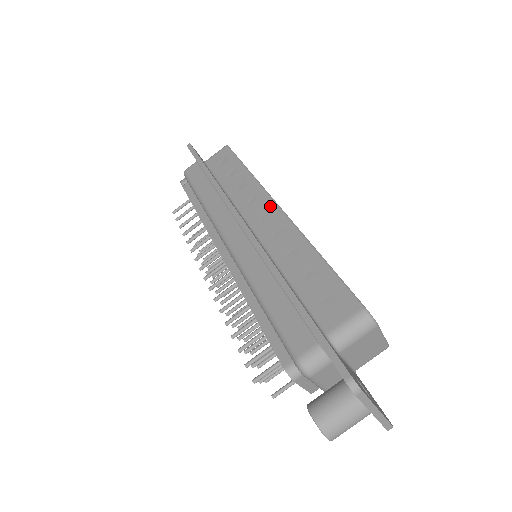
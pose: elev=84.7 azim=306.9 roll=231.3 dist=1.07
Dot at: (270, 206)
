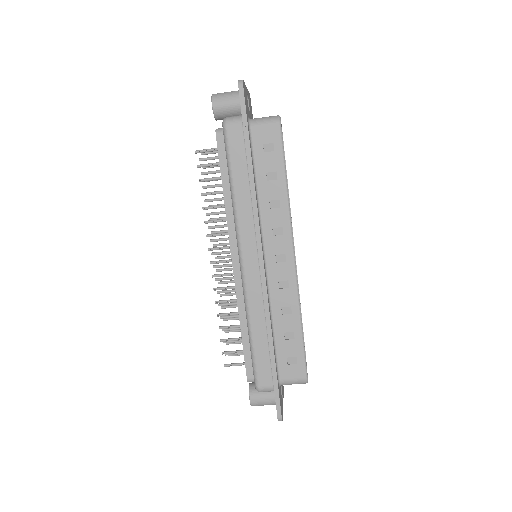
Dot at: (288, 252)
